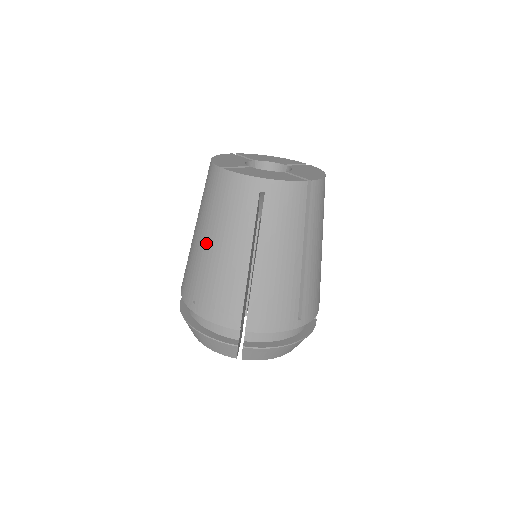
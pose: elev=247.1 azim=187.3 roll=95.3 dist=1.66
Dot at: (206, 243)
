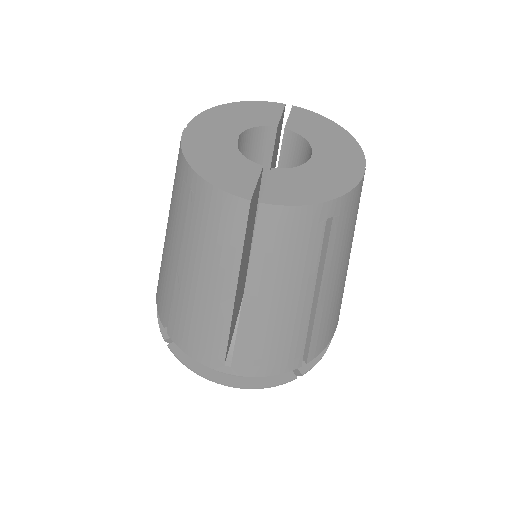
Dot at: (235, 299)
